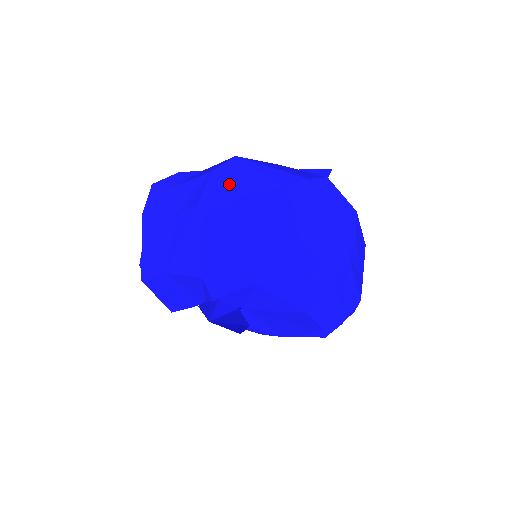
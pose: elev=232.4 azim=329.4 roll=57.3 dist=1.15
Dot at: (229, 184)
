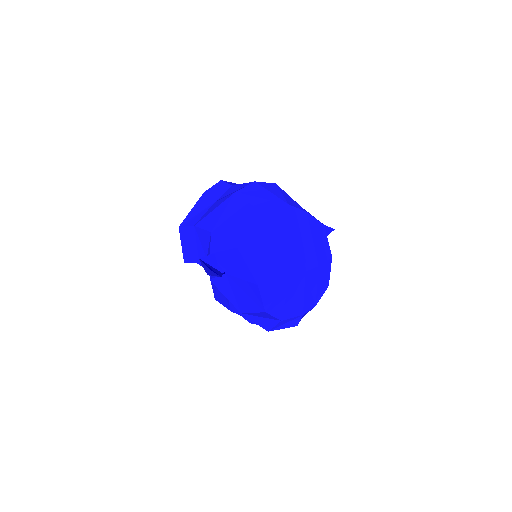
Dot at: (259, 190)
